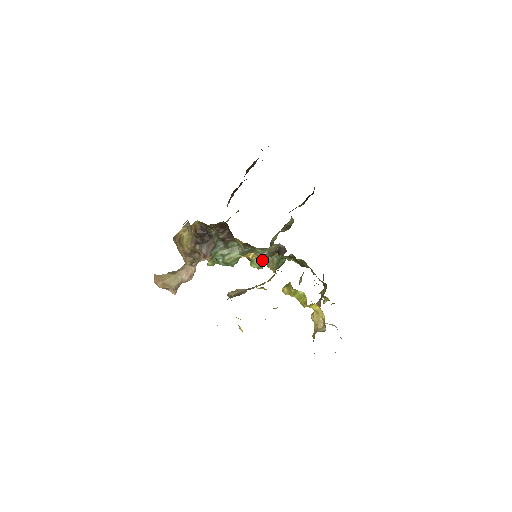
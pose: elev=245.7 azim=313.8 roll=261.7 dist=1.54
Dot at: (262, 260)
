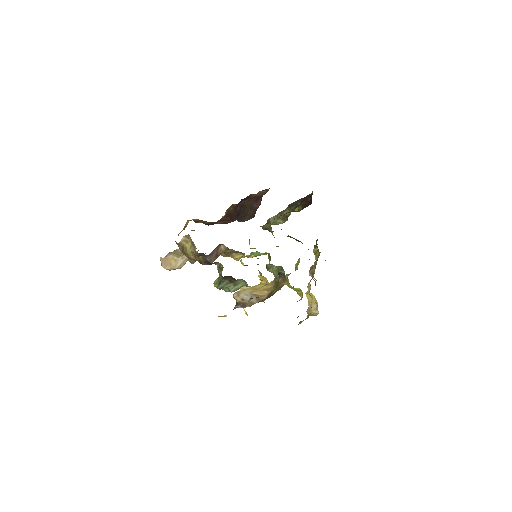
Dot at: (261, 254)
